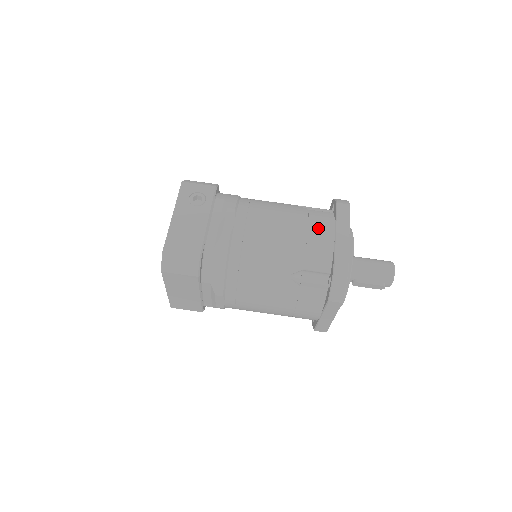
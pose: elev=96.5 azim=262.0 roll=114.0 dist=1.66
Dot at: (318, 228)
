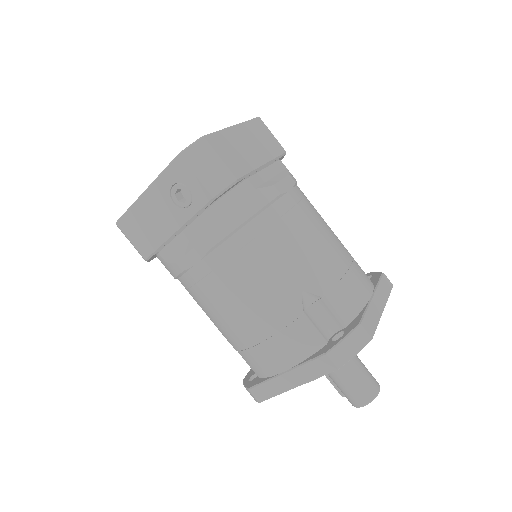
Dot at: (275, 351)
